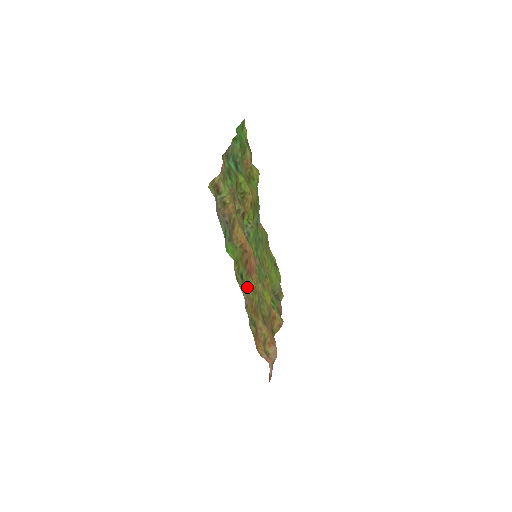
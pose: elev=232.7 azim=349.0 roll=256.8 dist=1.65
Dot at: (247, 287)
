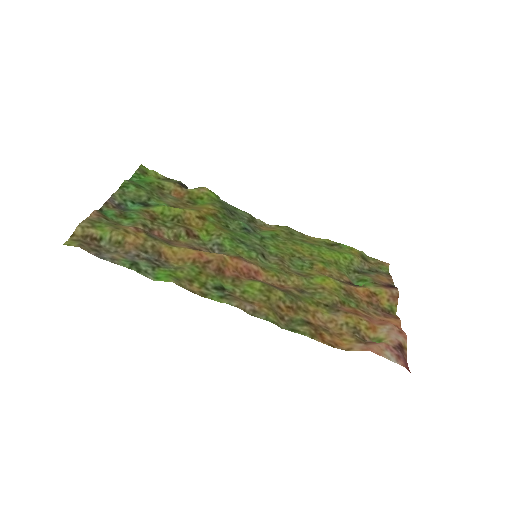
Dot at: (245, 293)
